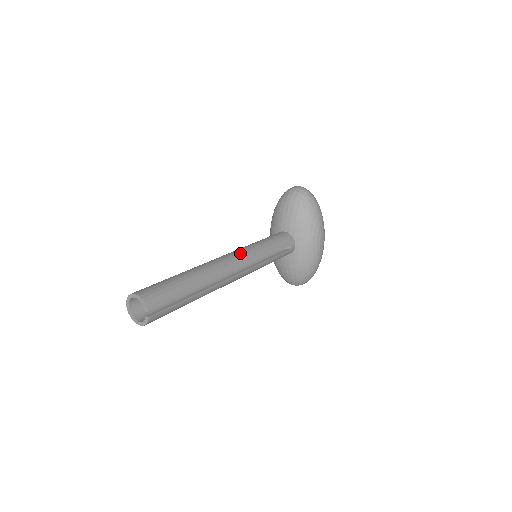
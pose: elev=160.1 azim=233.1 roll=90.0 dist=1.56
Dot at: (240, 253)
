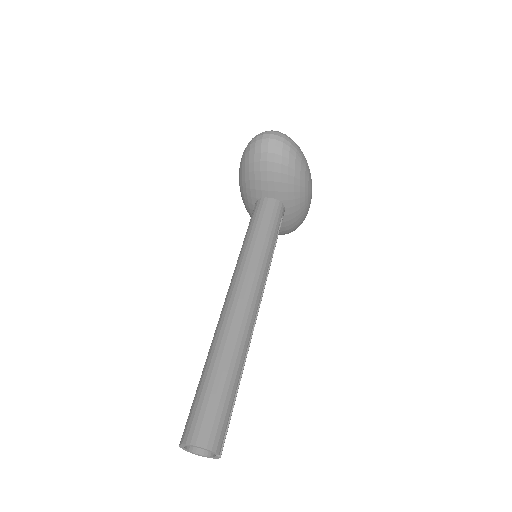
Dot at: (250, 279)
